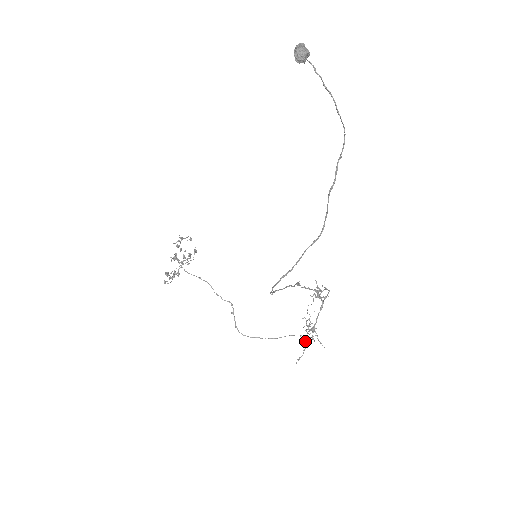
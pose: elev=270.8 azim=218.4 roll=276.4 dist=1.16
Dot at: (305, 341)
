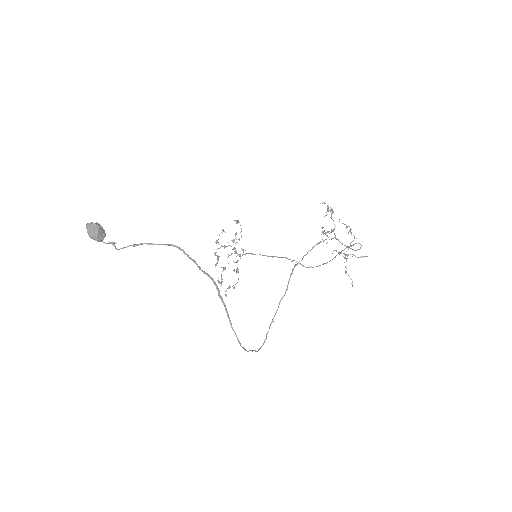
Dot at: (345, 273)
